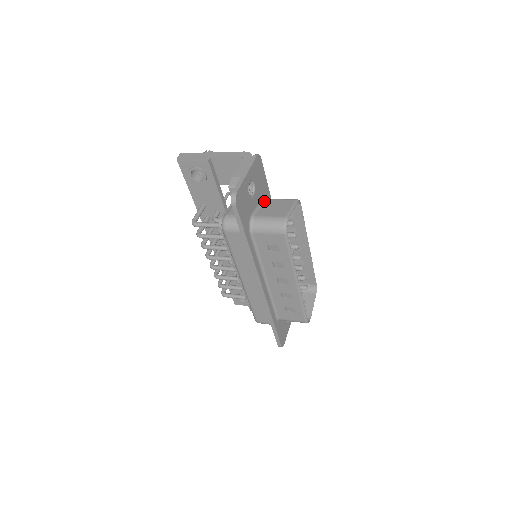
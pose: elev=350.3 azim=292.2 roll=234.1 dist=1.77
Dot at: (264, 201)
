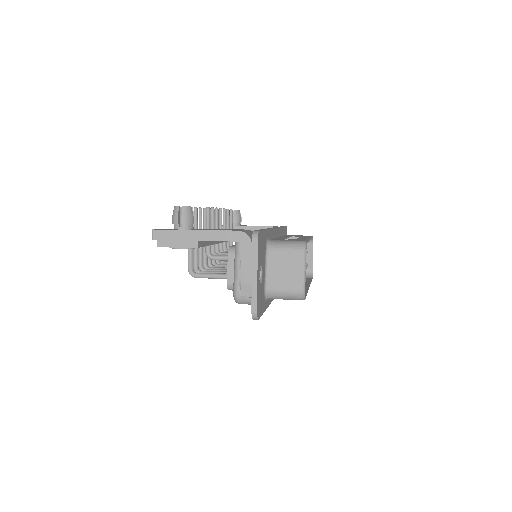
Dot at: (268, 255)
